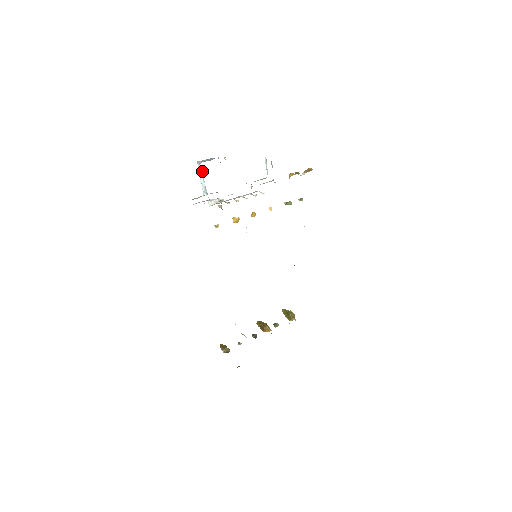
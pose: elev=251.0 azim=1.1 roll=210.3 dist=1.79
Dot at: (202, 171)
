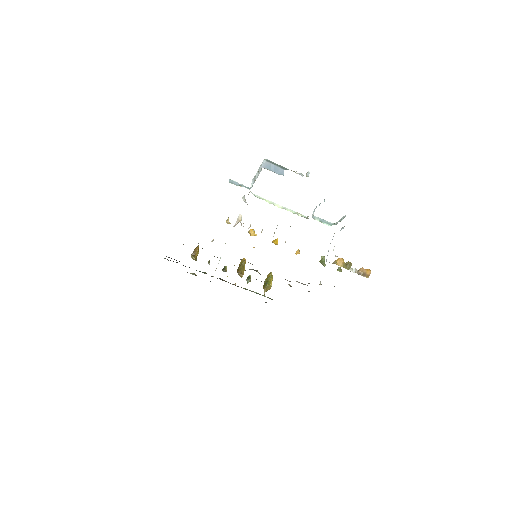
Dot at: occluded
